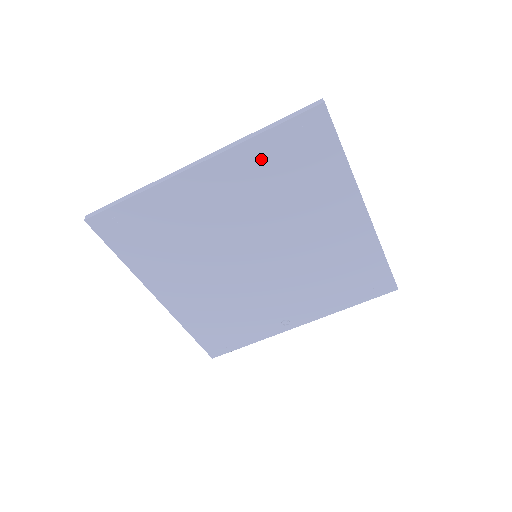
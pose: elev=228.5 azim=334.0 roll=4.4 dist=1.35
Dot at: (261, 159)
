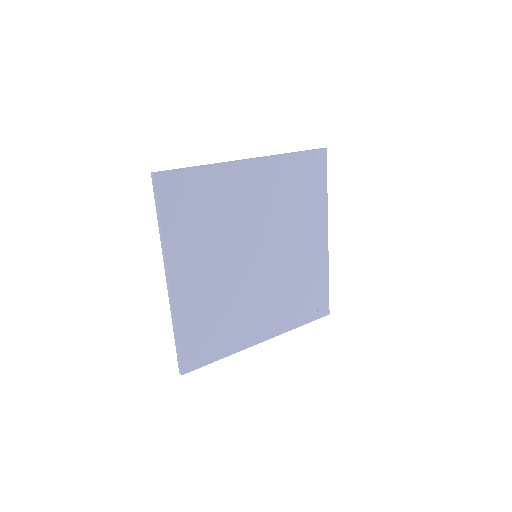
Dot at: (287, 172)
